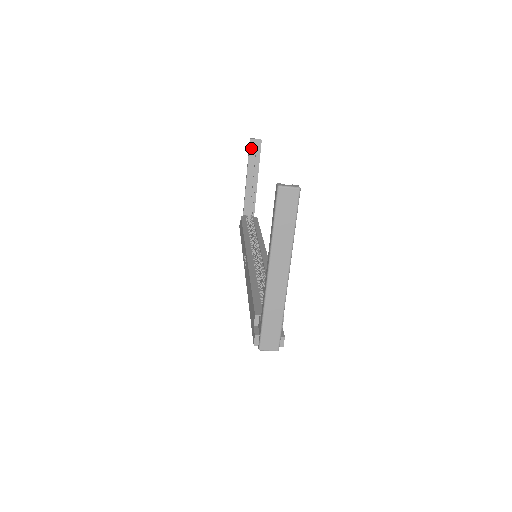
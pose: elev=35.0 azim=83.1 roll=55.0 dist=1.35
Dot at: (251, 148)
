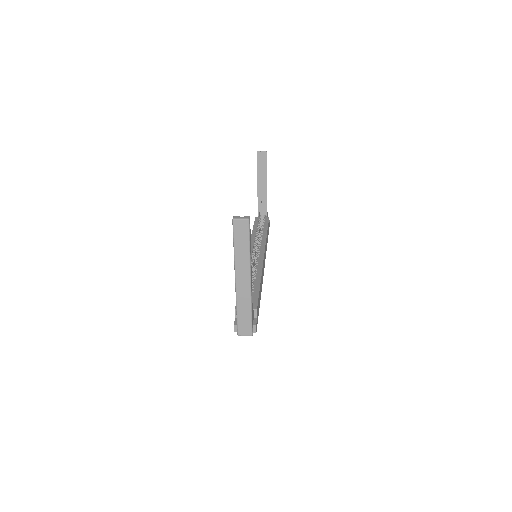
Dot at: (258, 159)
